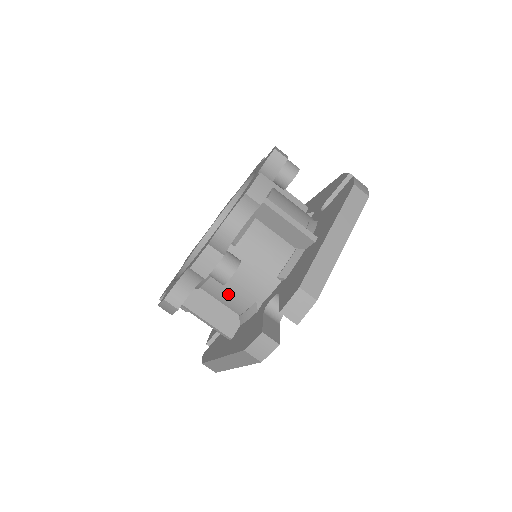
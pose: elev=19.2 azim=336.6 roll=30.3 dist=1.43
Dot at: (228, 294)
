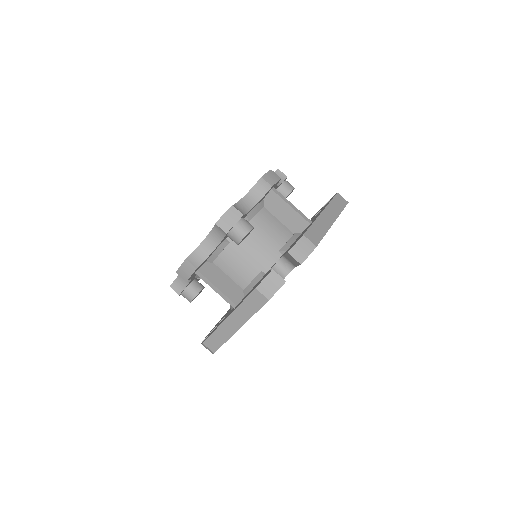
Dot at: (237, 265)
